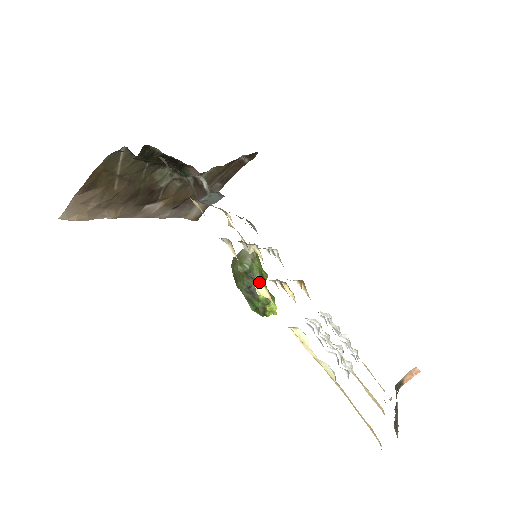
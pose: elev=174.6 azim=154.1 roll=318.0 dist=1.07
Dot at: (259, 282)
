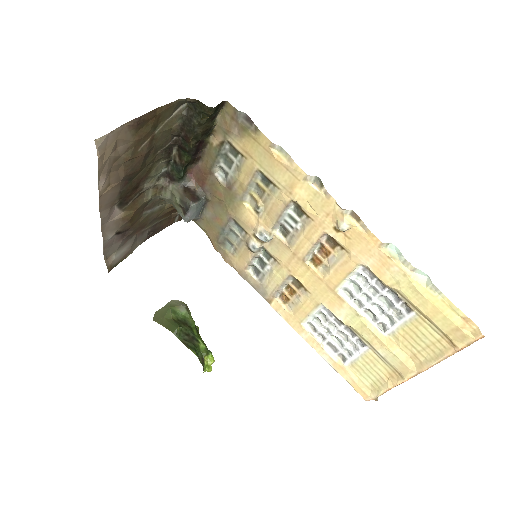
Dot at: (196, 331)
